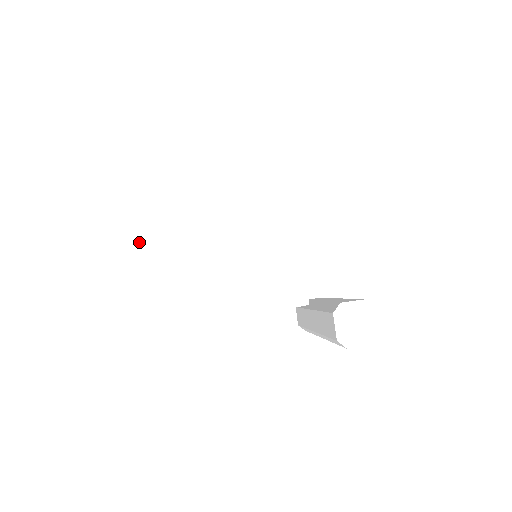
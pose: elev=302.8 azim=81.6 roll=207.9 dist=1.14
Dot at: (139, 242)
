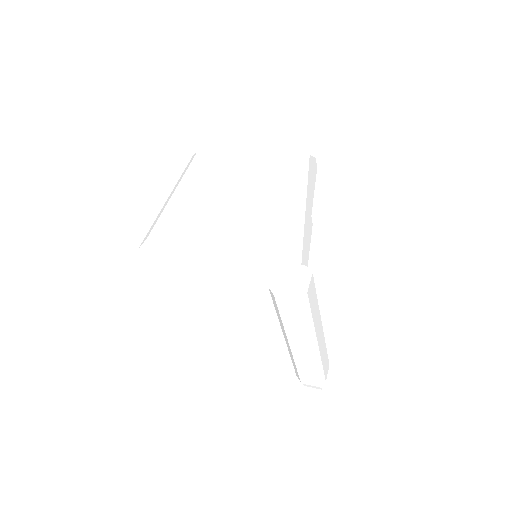
Dot at: (170, 196)
